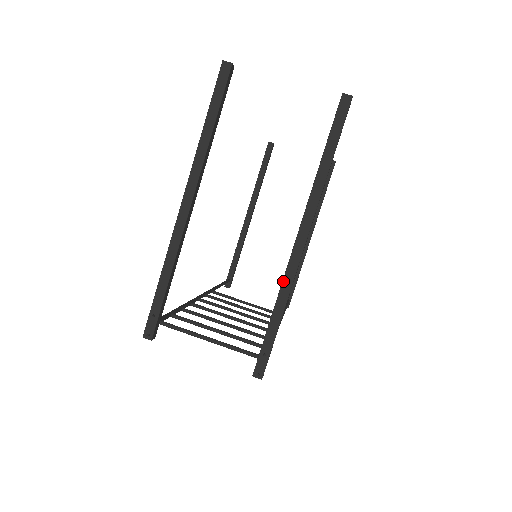
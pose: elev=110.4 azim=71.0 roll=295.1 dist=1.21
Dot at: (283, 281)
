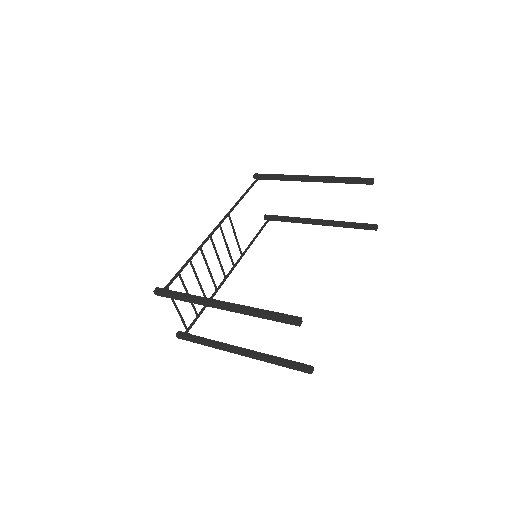
Dot at: (218, 346)
